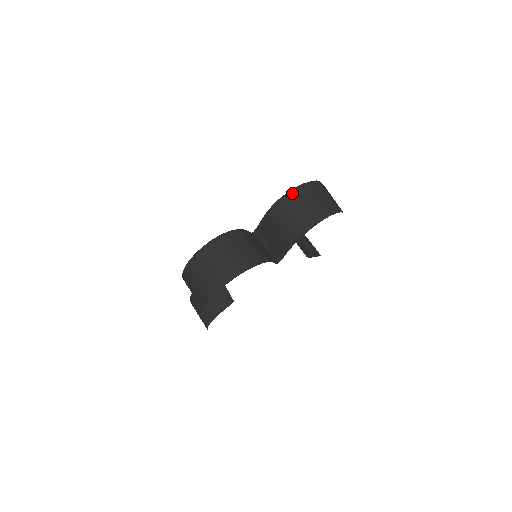
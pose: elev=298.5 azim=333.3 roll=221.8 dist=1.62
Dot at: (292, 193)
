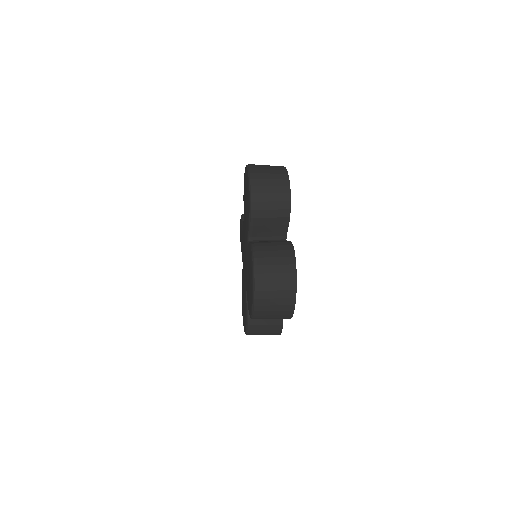
Dot at: (253, 188)
